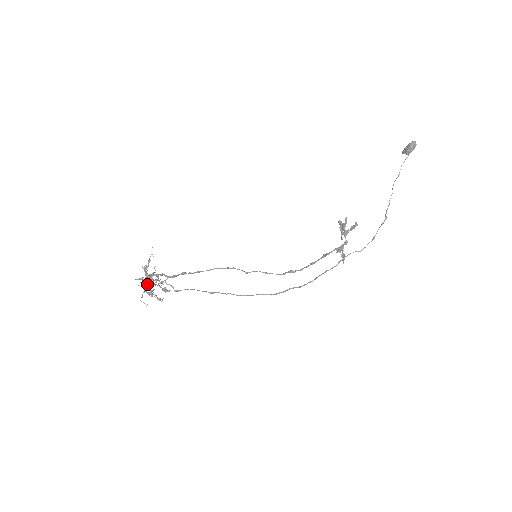
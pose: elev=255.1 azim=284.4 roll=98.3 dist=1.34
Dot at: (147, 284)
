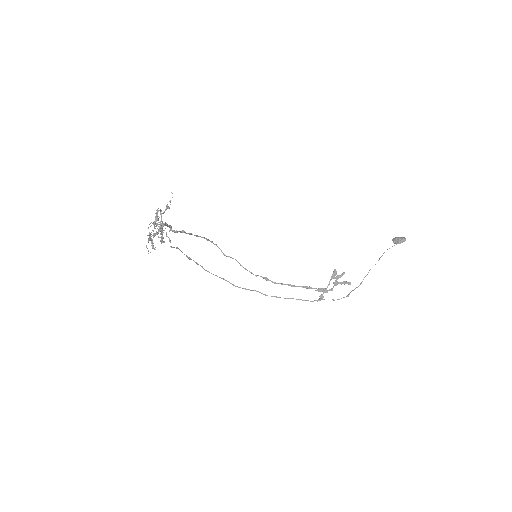
Dot at: occluded
